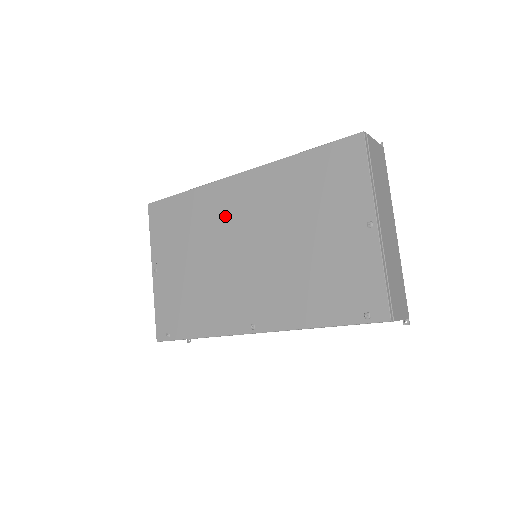
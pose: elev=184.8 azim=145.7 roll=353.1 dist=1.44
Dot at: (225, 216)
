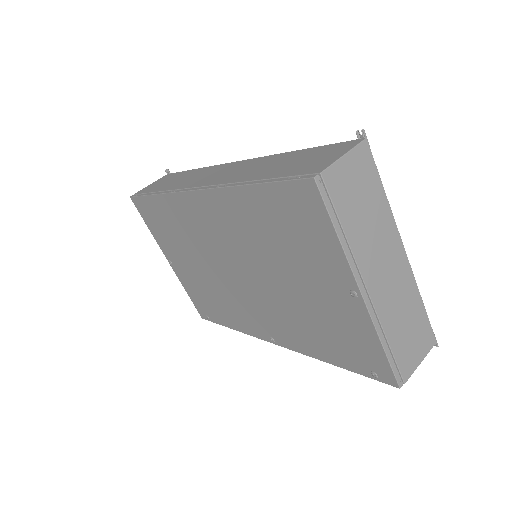
Dot at: (203, 233)
